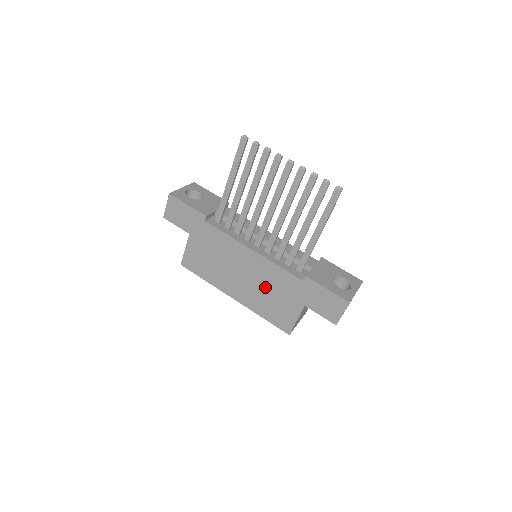
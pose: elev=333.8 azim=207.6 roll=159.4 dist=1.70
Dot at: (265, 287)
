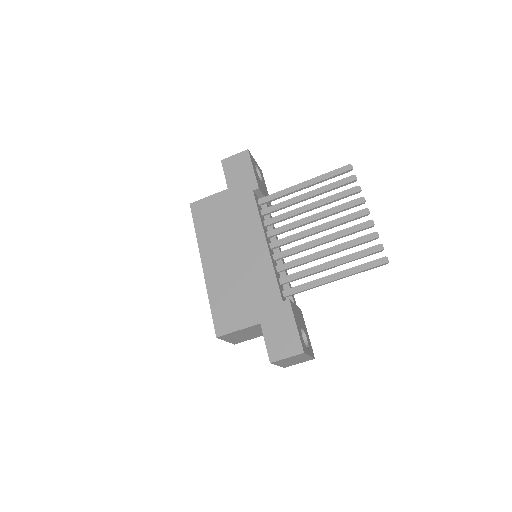
Dot at: (243, 280)
